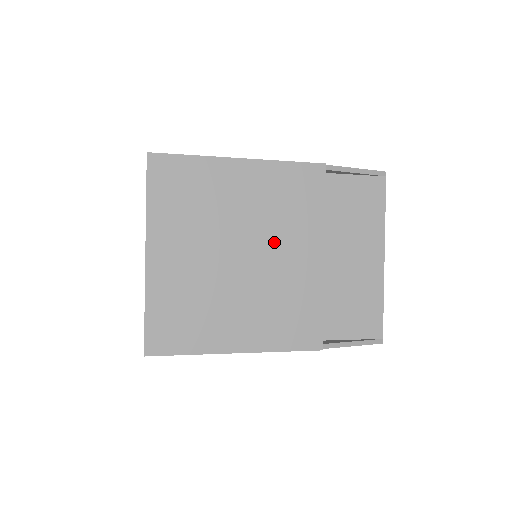
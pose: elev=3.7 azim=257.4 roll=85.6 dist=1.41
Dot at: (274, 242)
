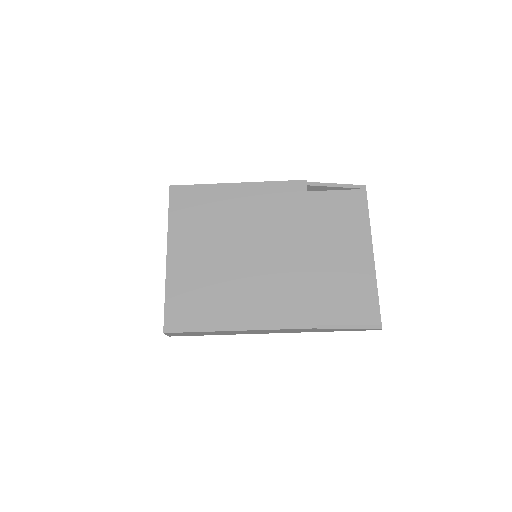
Dot at: (267, 240)
